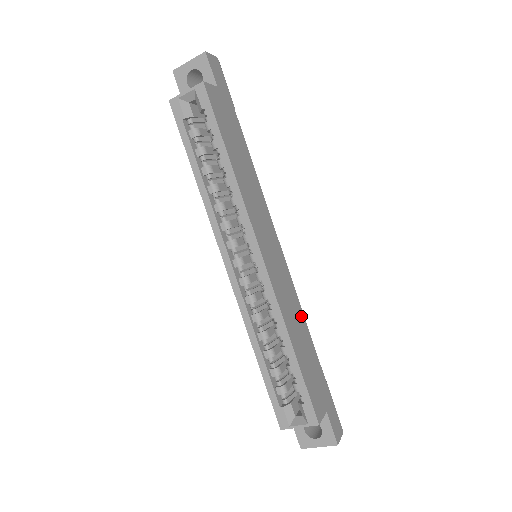
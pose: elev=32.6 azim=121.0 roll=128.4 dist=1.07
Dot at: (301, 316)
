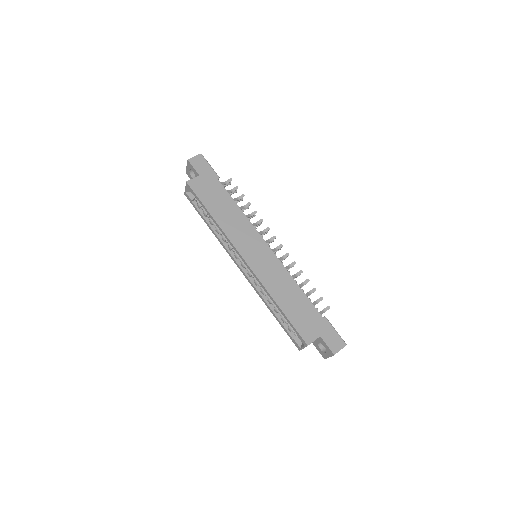
Dot at: (291, 283)
